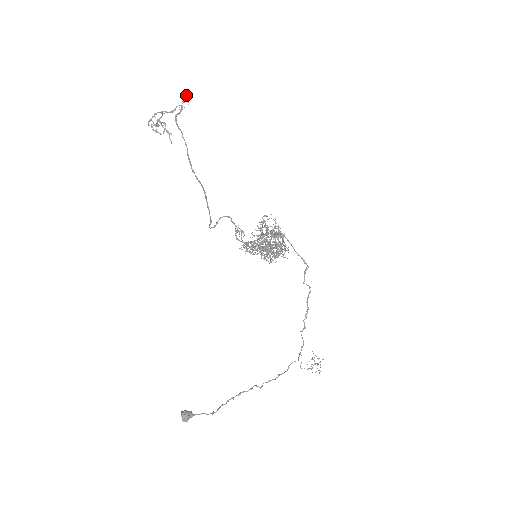
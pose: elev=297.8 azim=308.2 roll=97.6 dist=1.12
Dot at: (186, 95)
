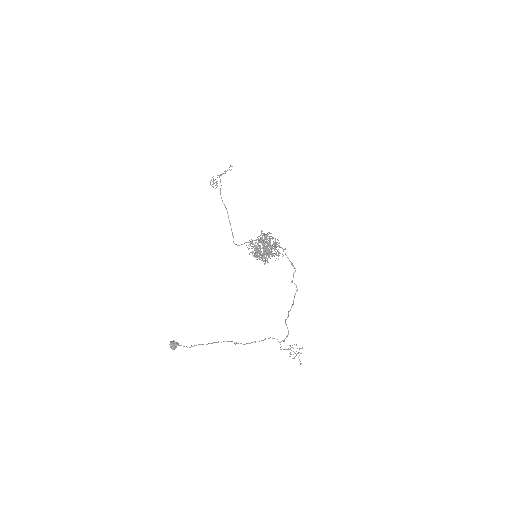
Dot at: (232, 166)
